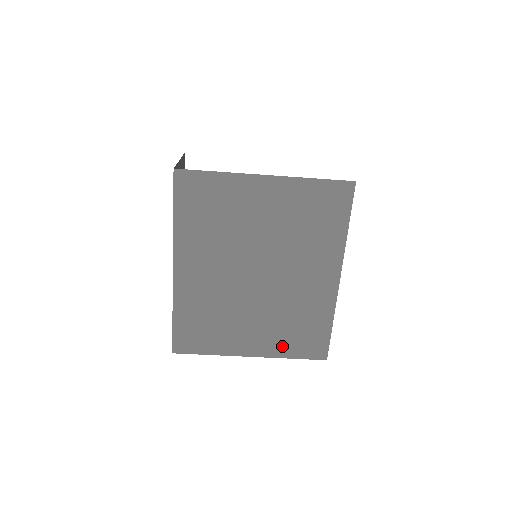
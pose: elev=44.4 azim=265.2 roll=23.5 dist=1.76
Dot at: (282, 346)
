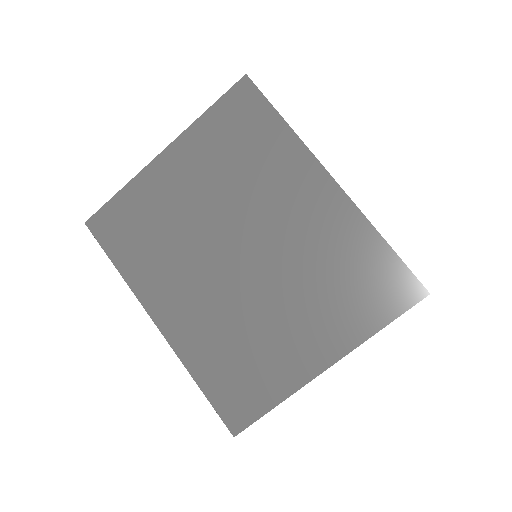
Dot at: (351, 322)
